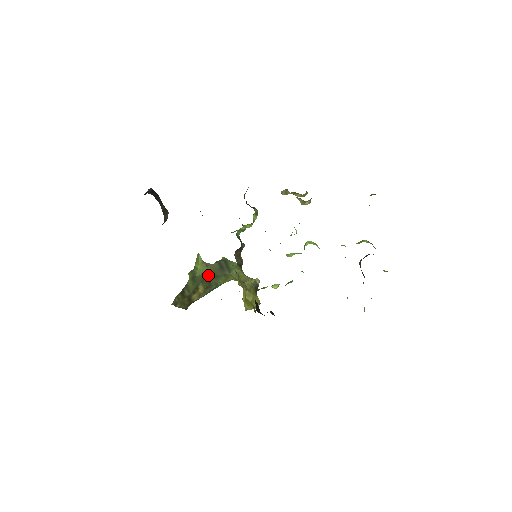
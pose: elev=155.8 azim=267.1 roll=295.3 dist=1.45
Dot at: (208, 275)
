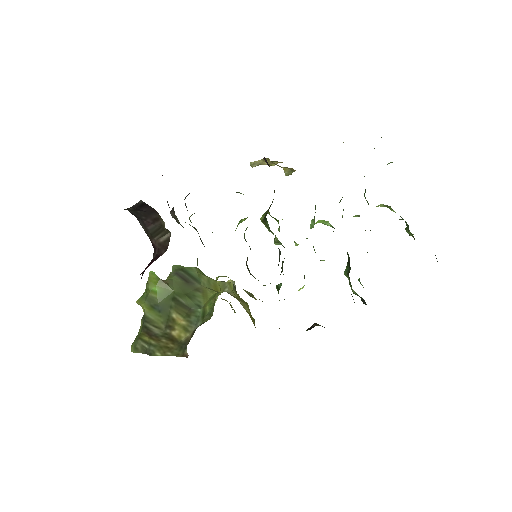
Dot at: (177, 297)
